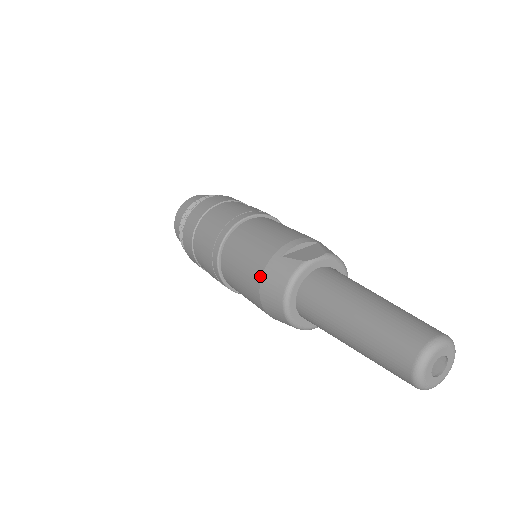
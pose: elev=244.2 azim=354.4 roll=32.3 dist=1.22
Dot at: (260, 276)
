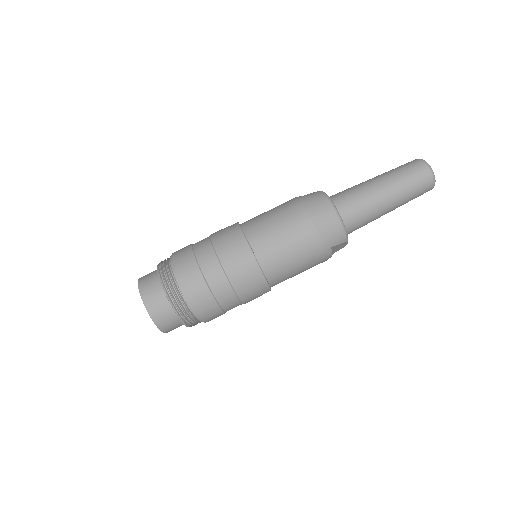
Dot at: (302, 206)
